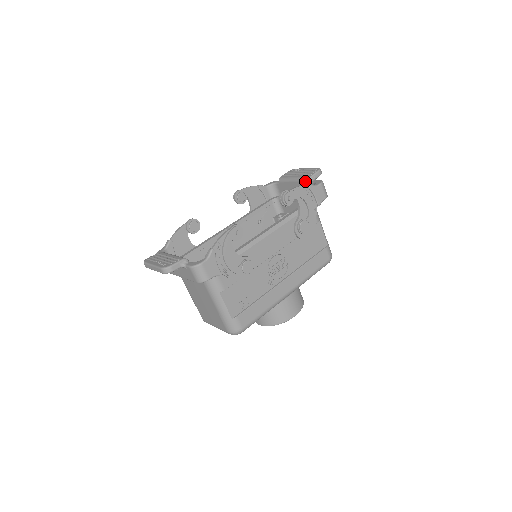
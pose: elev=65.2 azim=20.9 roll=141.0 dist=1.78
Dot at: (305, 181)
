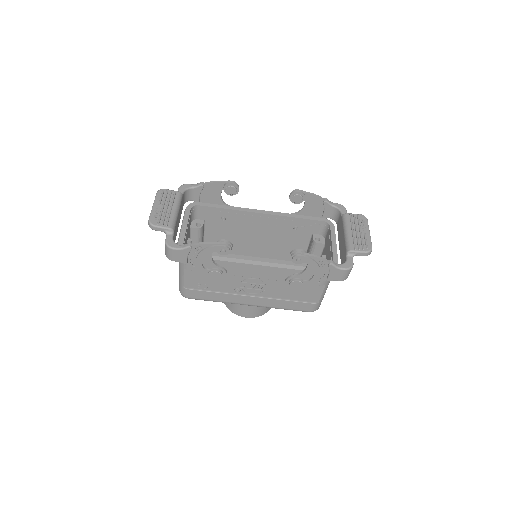
Dot at: (346, 248)
